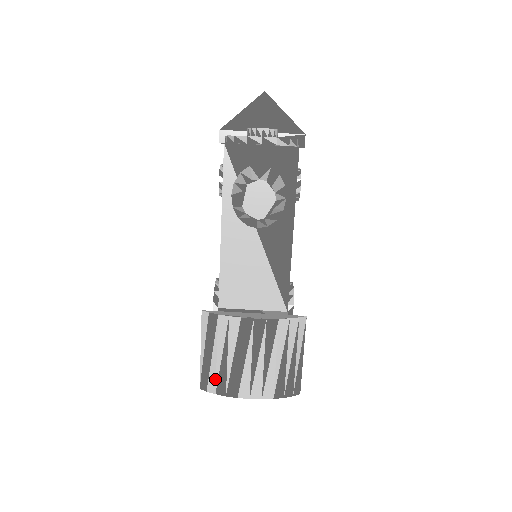
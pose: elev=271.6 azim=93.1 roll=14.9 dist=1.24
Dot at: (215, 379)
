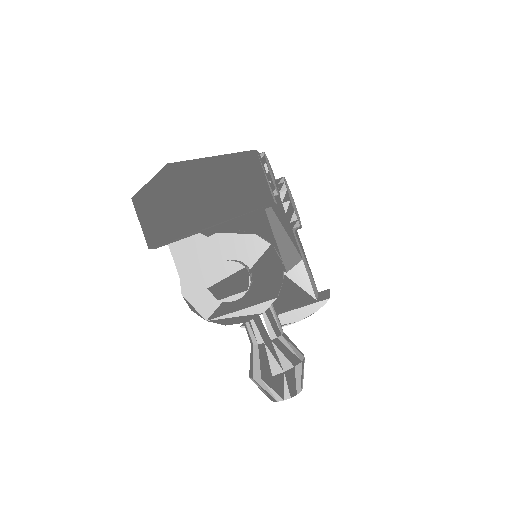
Dot at: occluded
